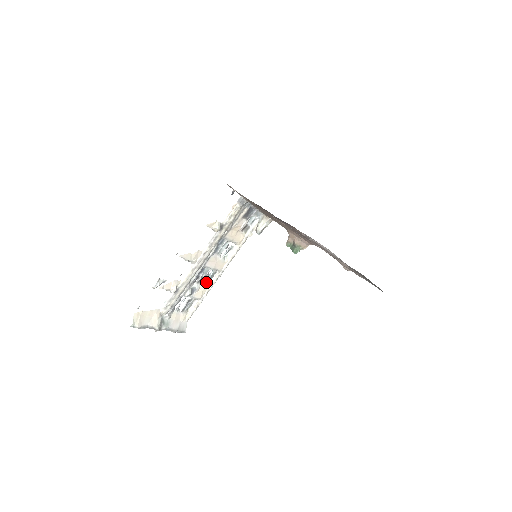
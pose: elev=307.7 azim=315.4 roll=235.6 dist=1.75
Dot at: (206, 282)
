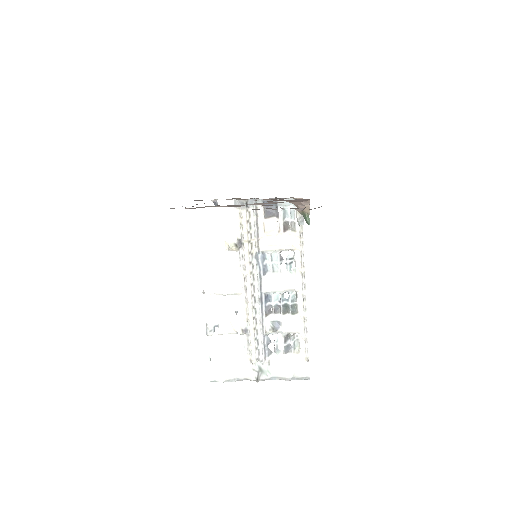
Dot at: (291, 309)
